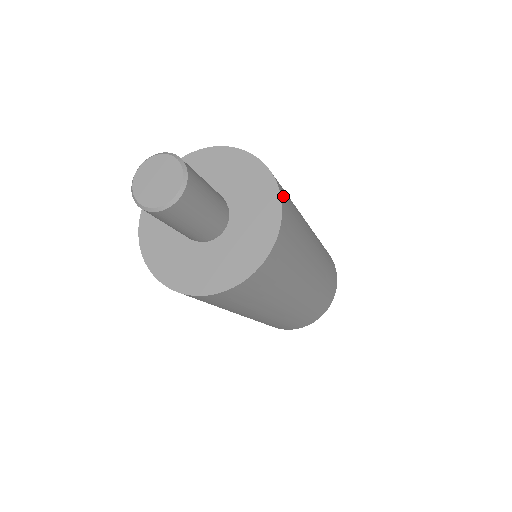
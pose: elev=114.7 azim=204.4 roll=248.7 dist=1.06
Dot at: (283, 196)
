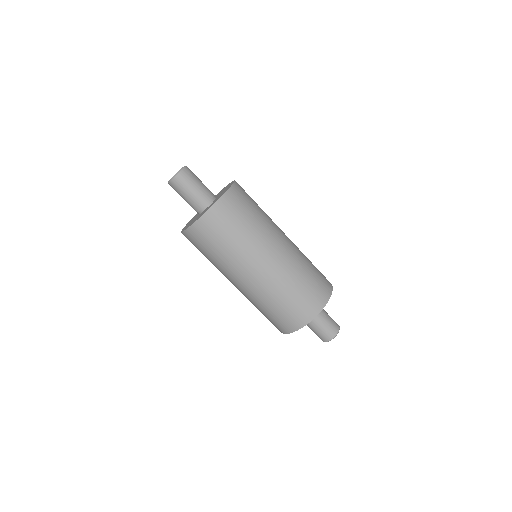
Dot at: (232, 194)
